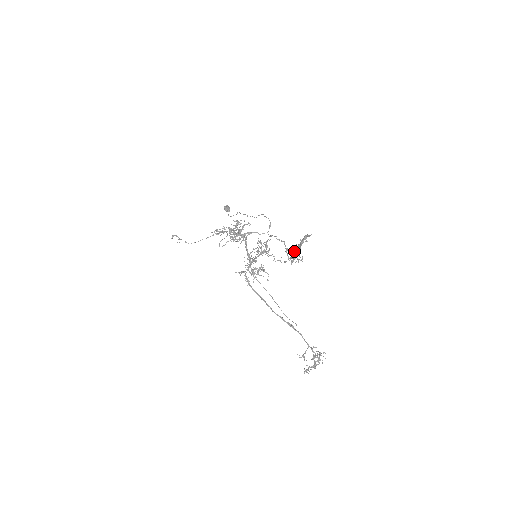
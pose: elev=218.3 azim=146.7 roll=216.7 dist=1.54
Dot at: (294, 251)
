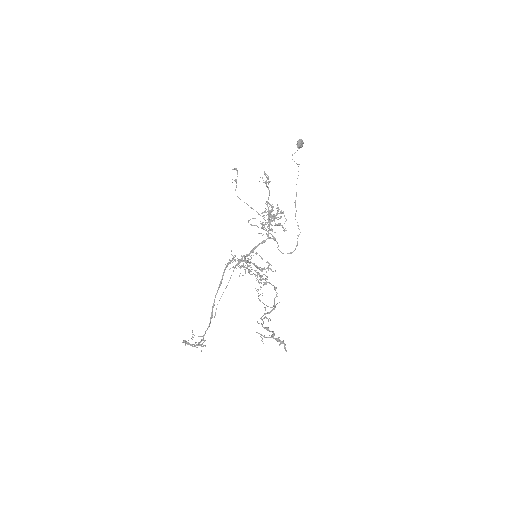
Dot at: (272, 307)
